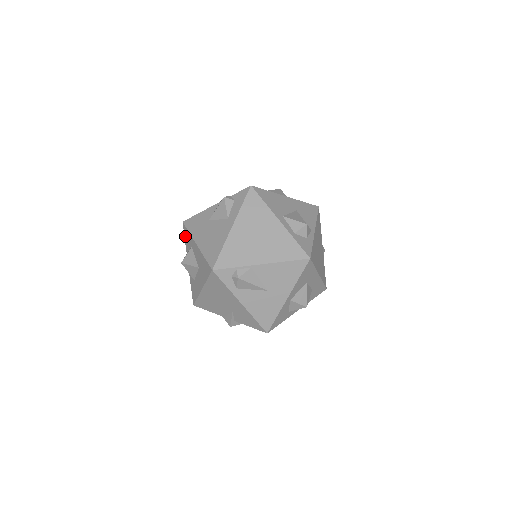
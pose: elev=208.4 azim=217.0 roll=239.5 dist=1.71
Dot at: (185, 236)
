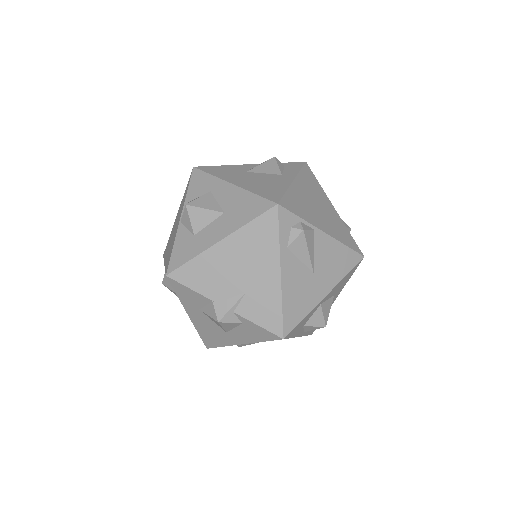
Dot at: (193, 182)
